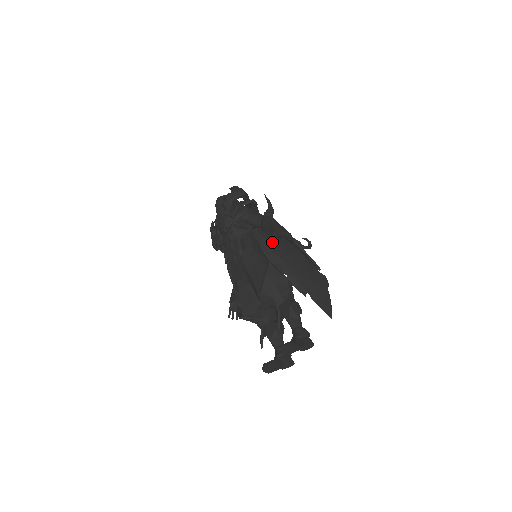
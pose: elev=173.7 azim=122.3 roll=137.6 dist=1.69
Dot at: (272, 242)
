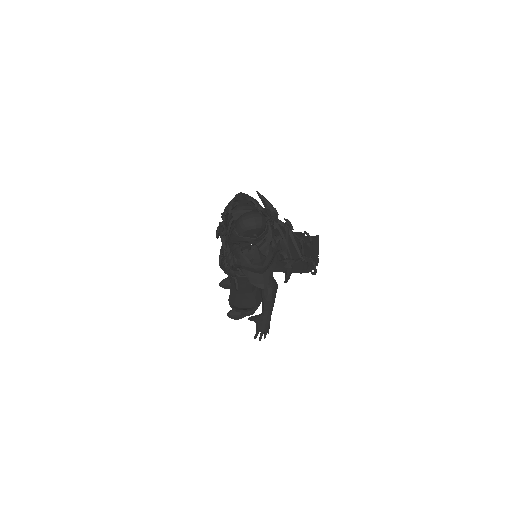
Dot at: occluded
